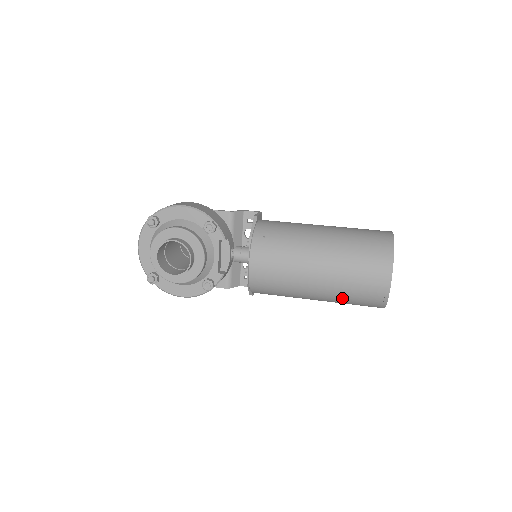
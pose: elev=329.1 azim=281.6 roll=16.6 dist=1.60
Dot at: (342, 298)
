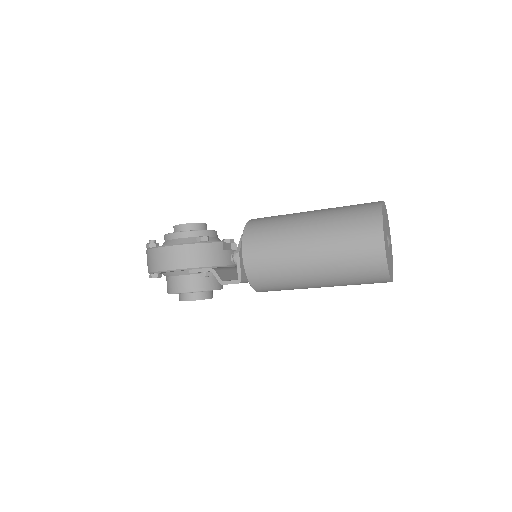
Dot at: (336, 215)
